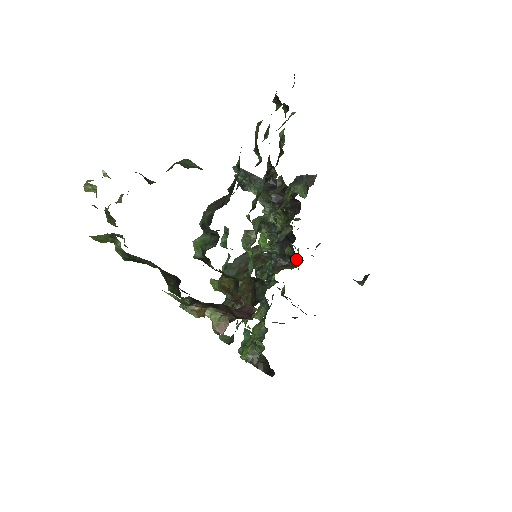
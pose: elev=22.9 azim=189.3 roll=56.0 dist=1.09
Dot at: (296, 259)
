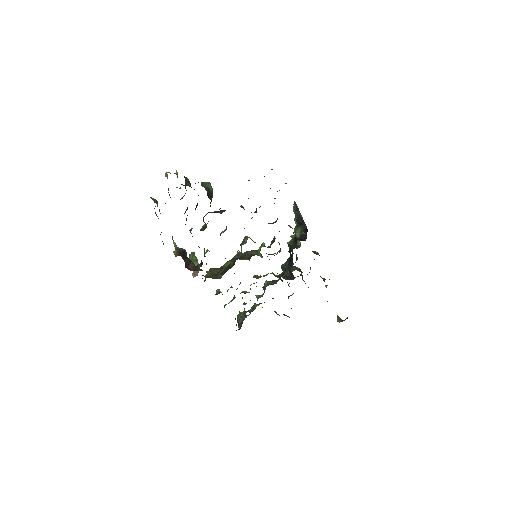
Dot at: (292, 275)
